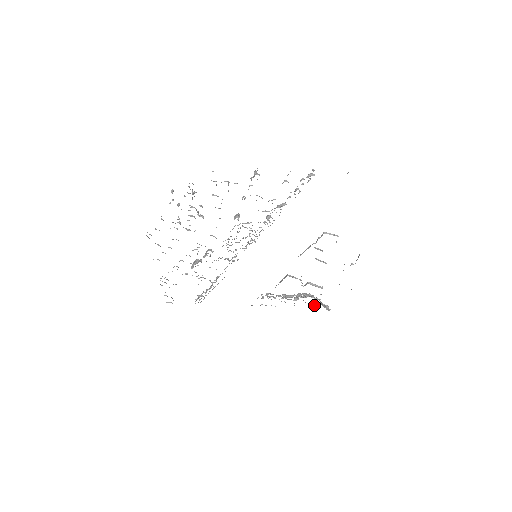
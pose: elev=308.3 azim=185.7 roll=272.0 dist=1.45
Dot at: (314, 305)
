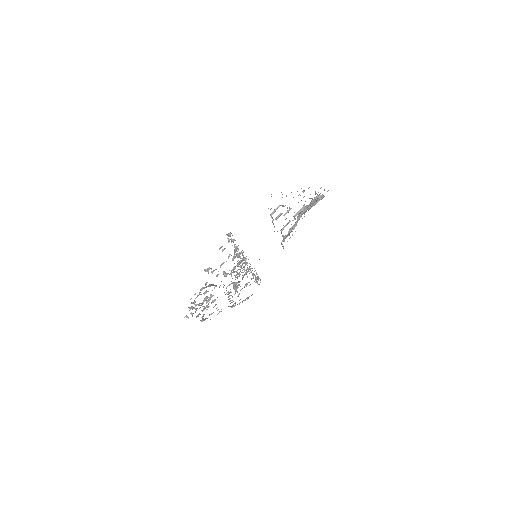
Dot at: (311, 207)
